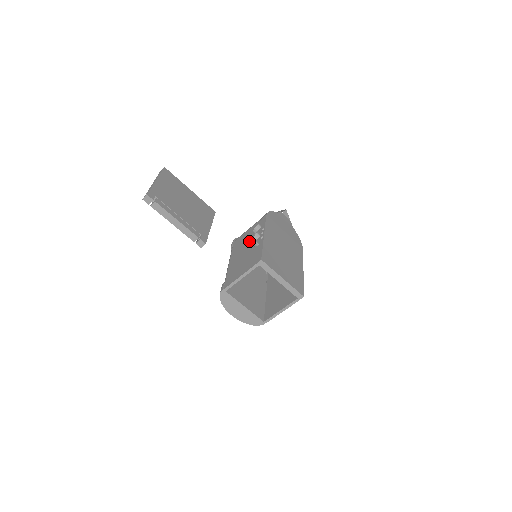
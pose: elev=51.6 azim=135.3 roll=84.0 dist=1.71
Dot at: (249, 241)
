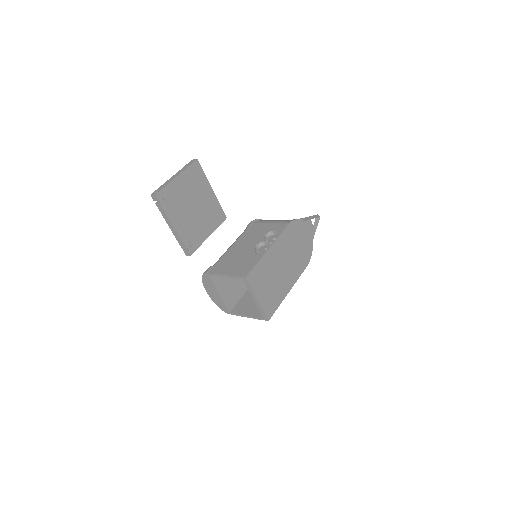
Dot at: (258, 240)
